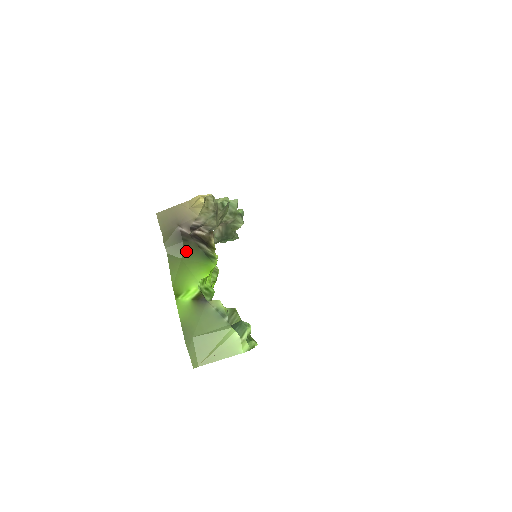
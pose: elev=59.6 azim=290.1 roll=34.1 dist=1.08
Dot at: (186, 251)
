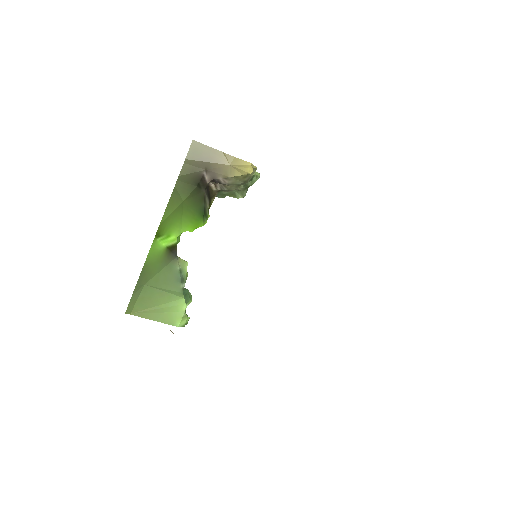
Dot at: (192, 197)
